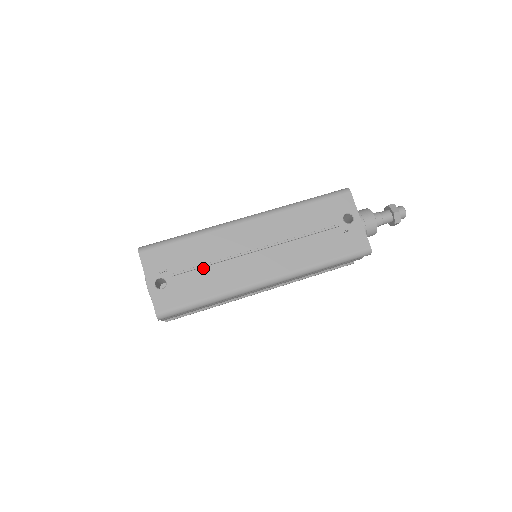
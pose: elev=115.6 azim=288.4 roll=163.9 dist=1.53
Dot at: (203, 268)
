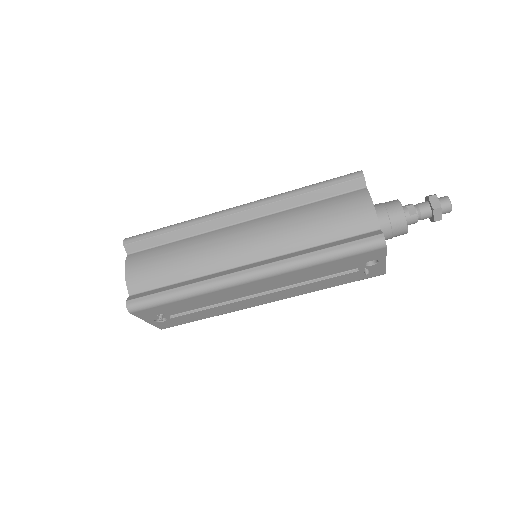
Dot at: (202, 309)
